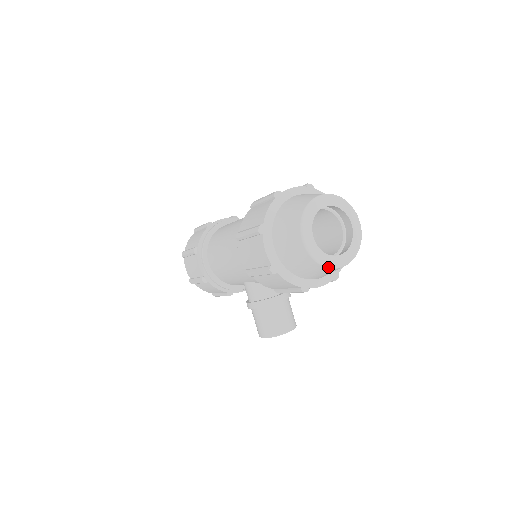
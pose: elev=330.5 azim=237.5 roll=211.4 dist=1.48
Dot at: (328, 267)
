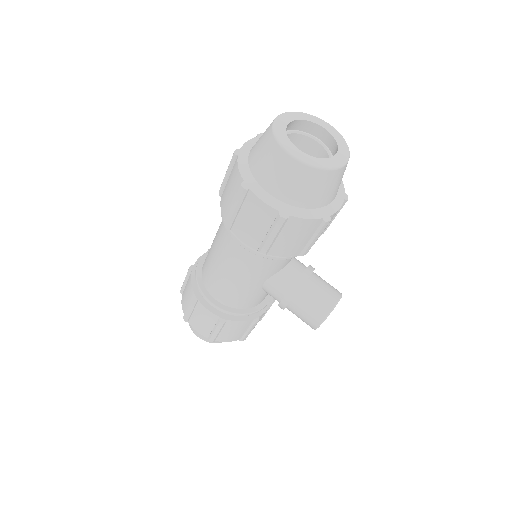
Dot at: (333, 169)
